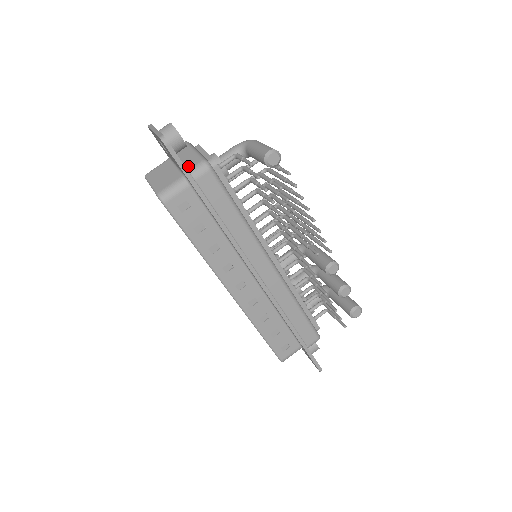
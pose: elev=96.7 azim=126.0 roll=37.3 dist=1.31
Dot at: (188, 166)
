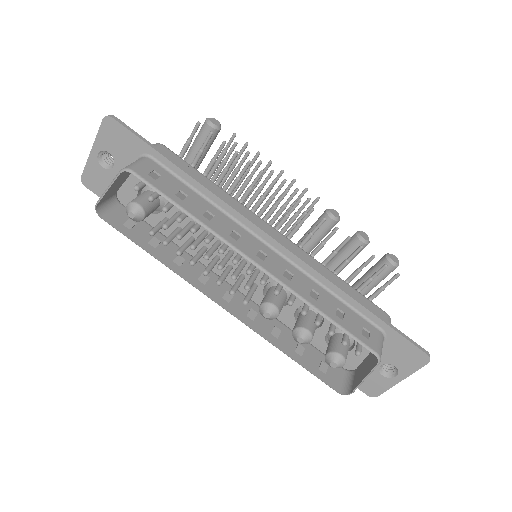
Dot at: occluded
